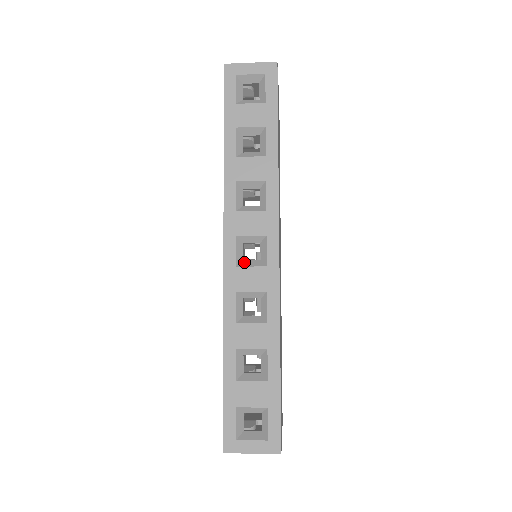
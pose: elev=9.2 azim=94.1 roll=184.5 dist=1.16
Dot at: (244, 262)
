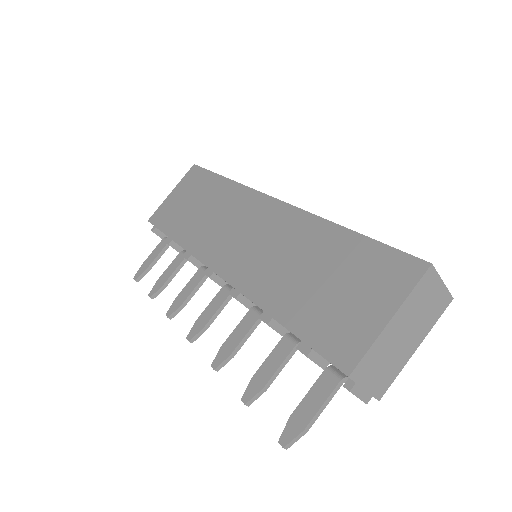
Dot at: occluded
